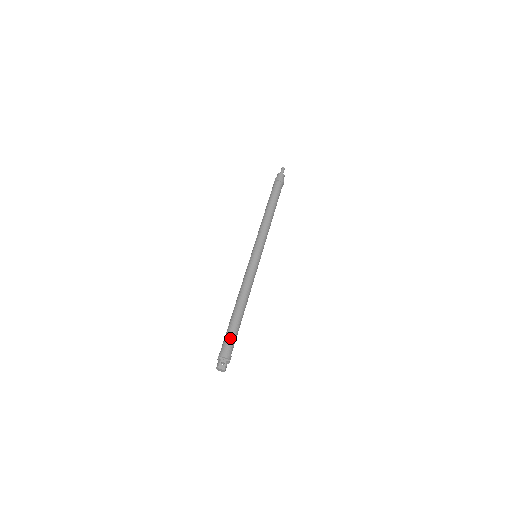
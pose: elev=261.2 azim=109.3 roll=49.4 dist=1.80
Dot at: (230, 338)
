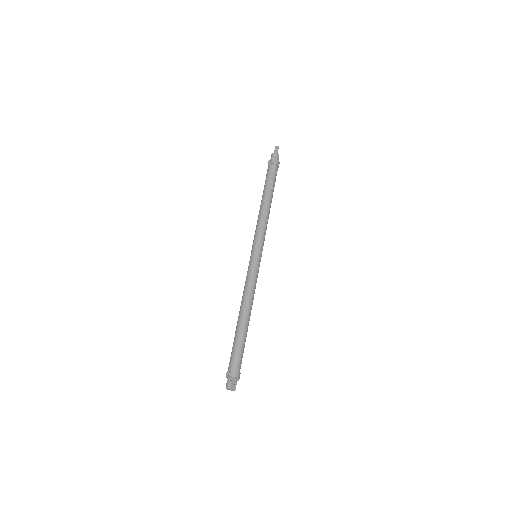
Dot at: (240, 355)
